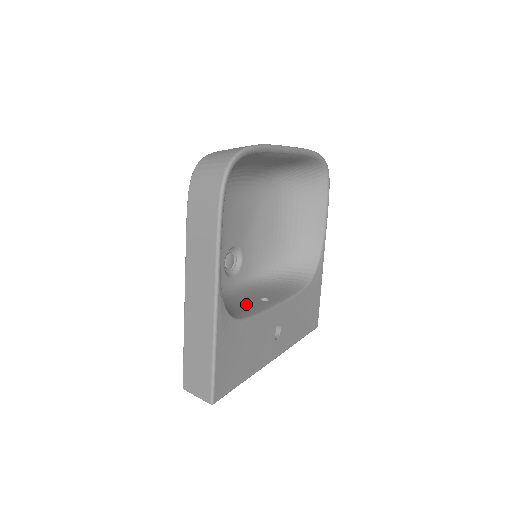
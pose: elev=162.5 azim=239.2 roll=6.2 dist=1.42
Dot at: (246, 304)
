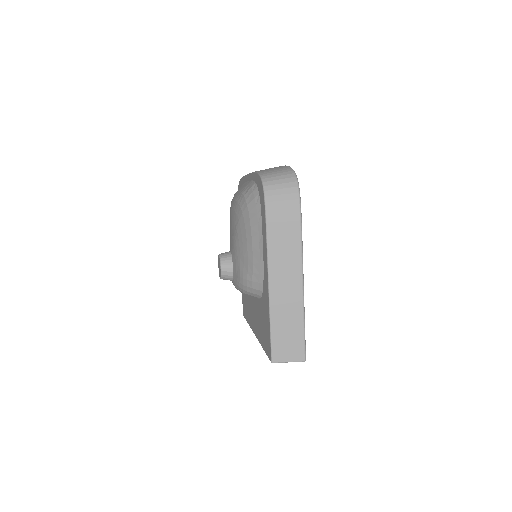
Dot at: occluded
